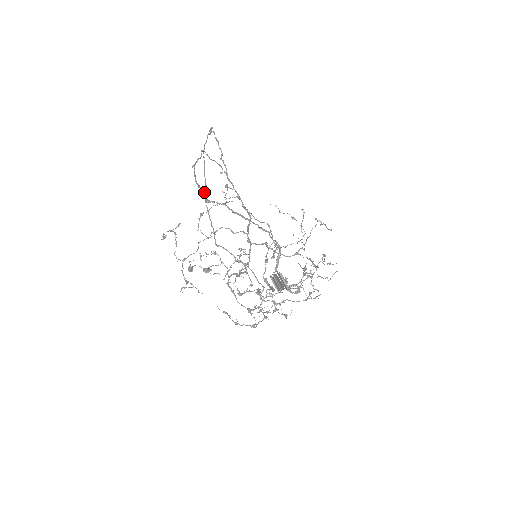
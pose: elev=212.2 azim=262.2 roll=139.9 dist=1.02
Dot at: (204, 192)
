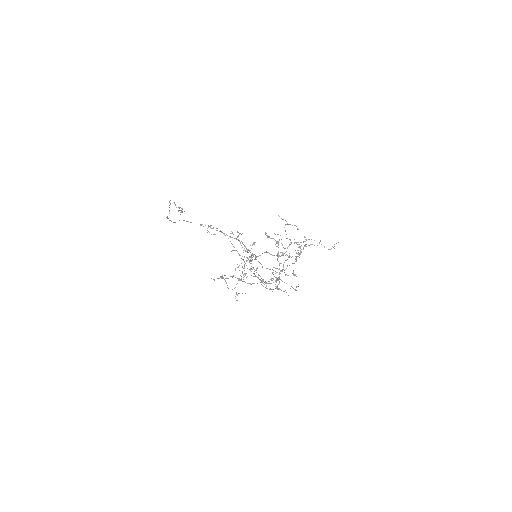
Dot at: (168, 218)
